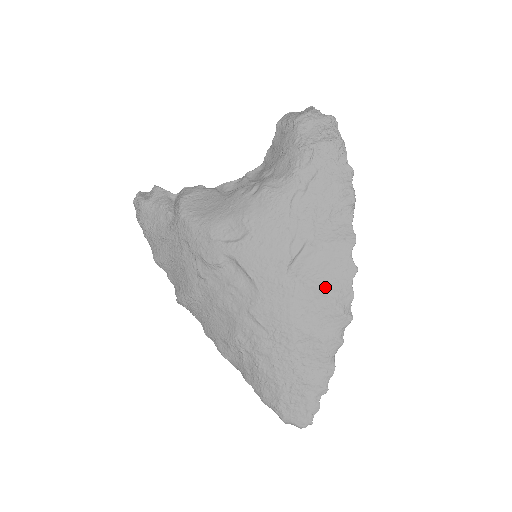
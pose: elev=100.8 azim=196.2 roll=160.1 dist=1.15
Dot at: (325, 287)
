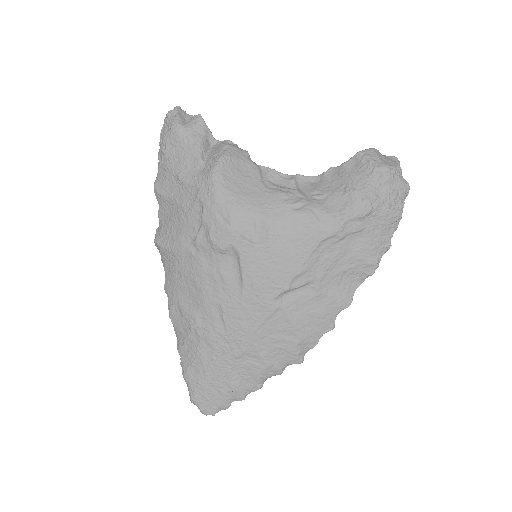
Dot at: (299, 328)
